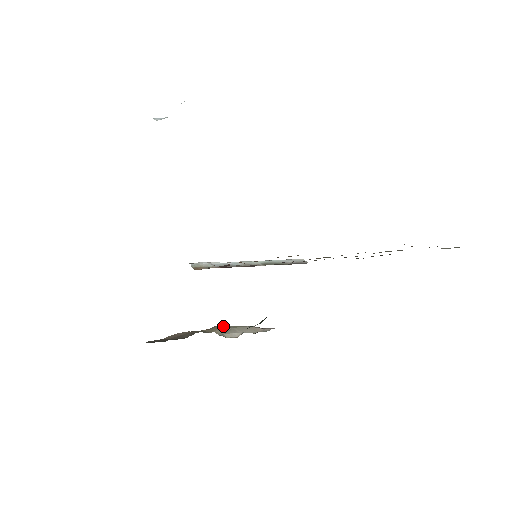
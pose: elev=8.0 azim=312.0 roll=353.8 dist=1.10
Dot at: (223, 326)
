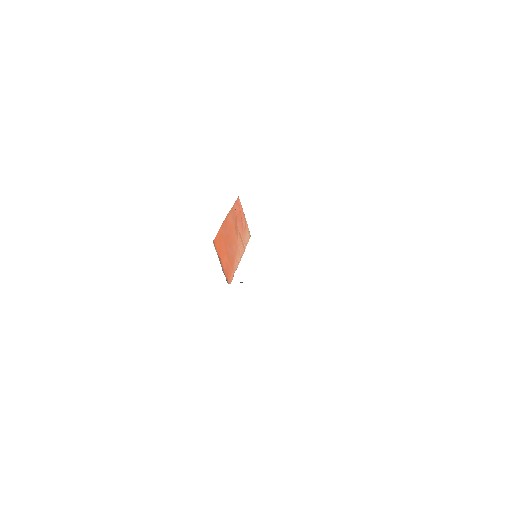
Dot at: occluded
